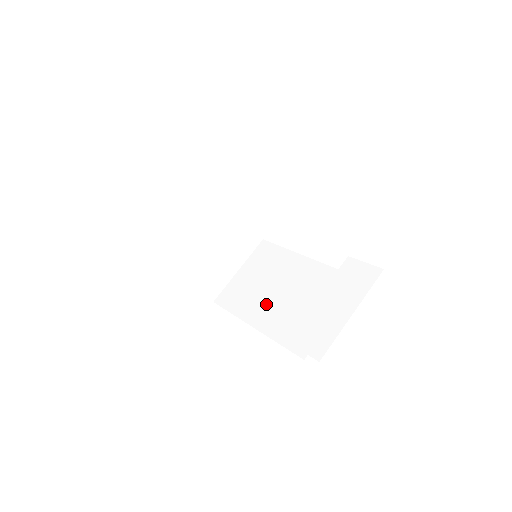
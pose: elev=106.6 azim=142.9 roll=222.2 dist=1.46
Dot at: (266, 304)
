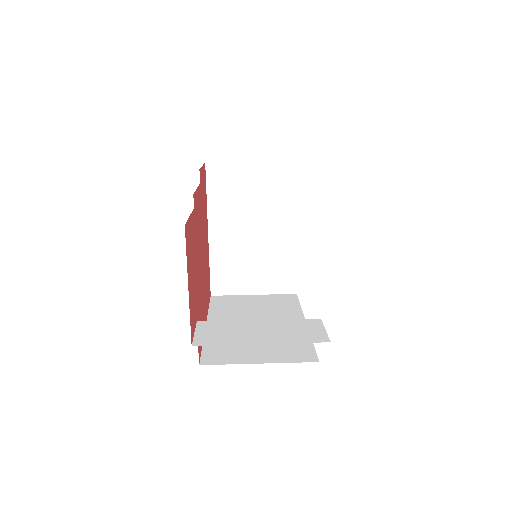
Dot at: occluded
